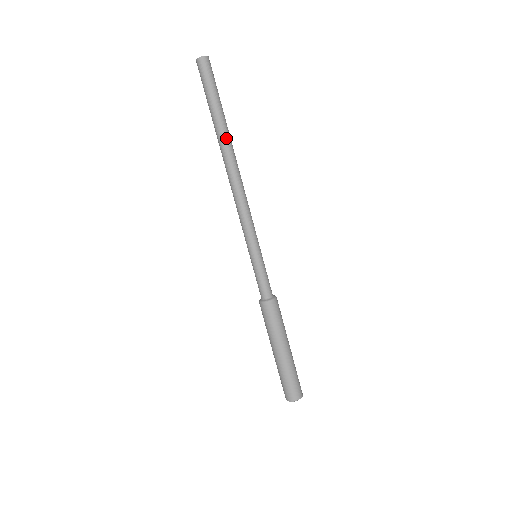
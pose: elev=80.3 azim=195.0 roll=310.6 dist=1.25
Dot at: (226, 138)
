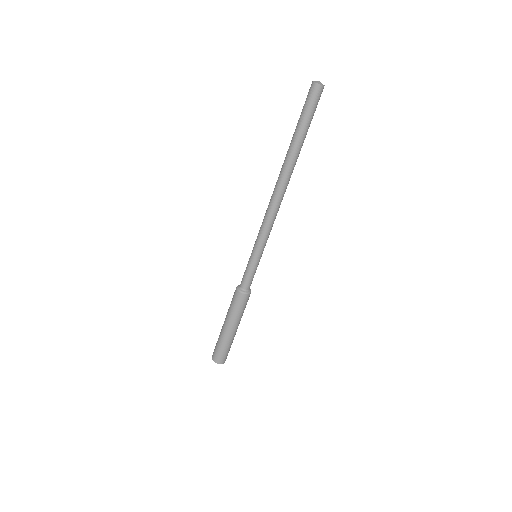
Dot at: (294, 161)
